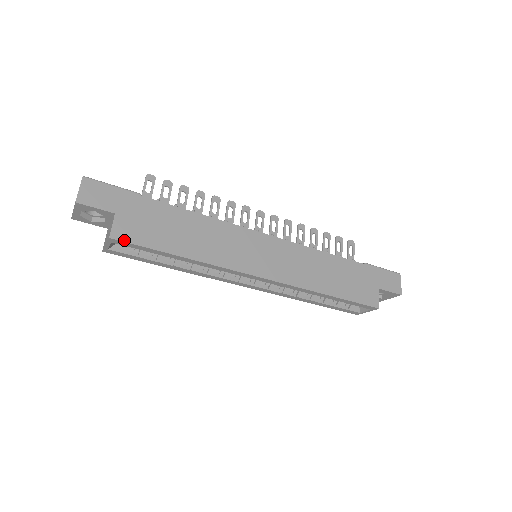
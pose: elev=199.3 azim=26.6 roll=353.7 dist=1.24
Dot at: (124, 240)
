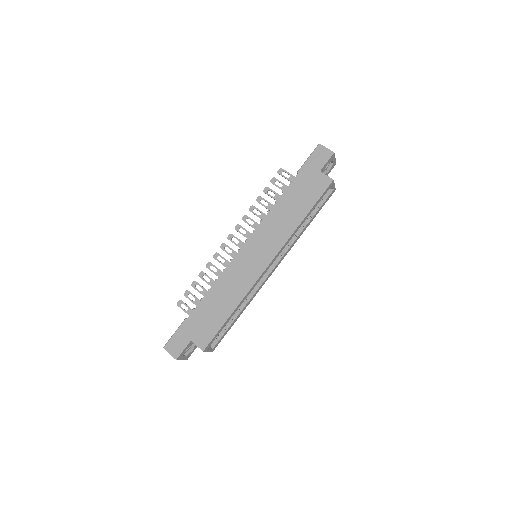
Dot at: (208, 343)
